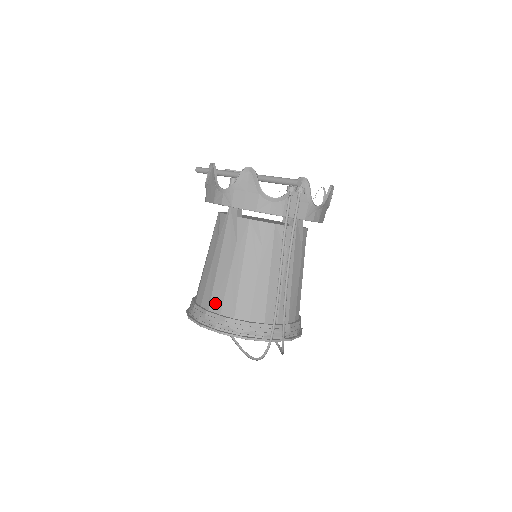
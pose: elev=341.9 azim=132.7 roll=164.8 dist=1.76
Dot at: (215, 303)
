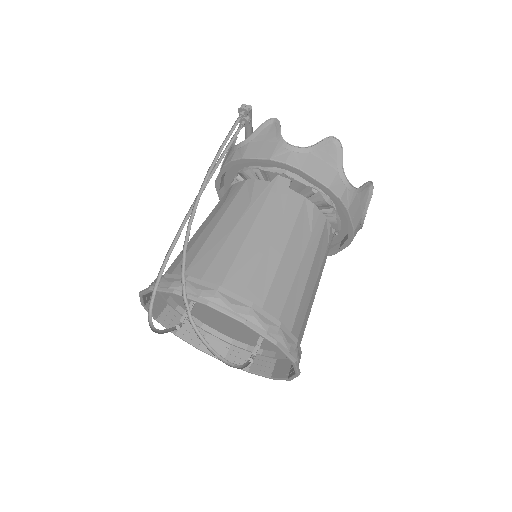
Dot at: occluded
